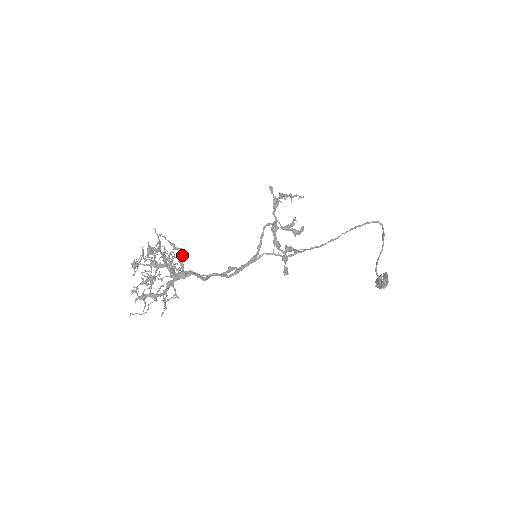
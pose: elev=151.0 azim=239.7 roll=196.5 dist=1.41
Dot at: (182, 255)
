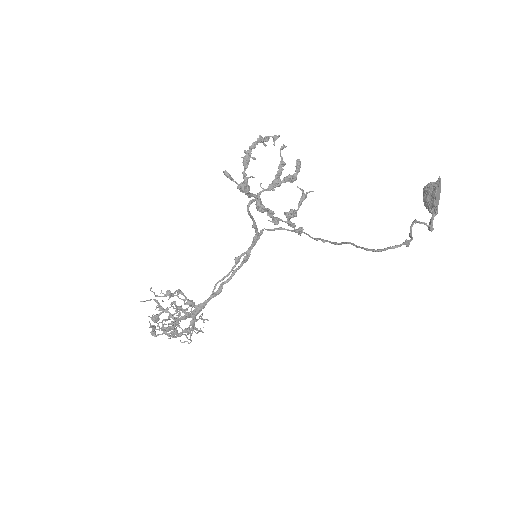
Dot at: occluded
